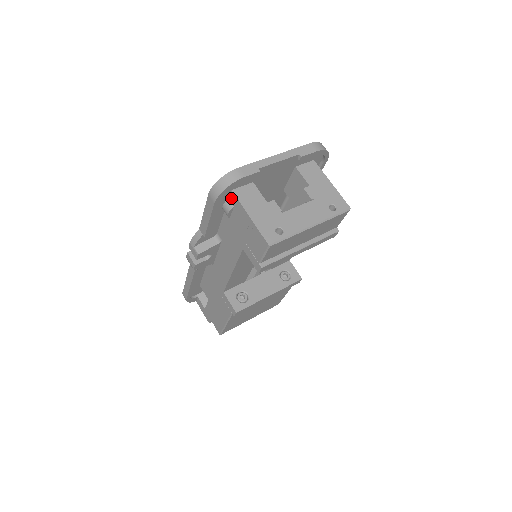
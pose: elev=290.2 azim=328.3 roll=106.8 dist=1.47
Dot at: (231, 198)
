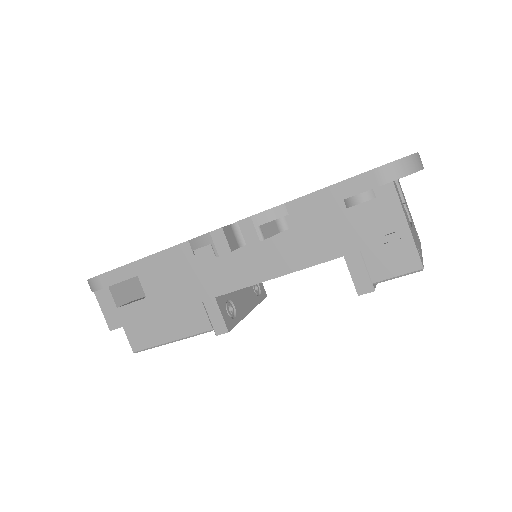
Dot at: occluded
